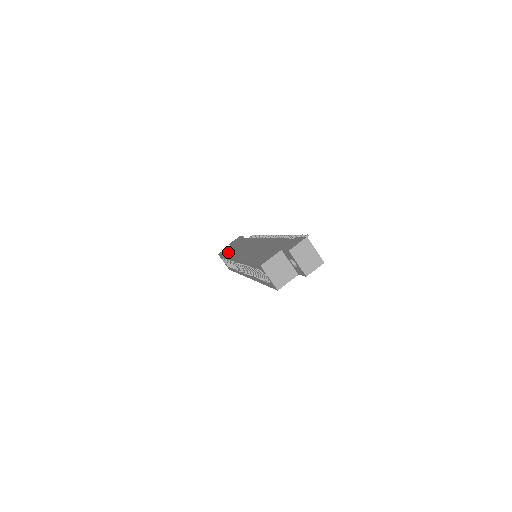
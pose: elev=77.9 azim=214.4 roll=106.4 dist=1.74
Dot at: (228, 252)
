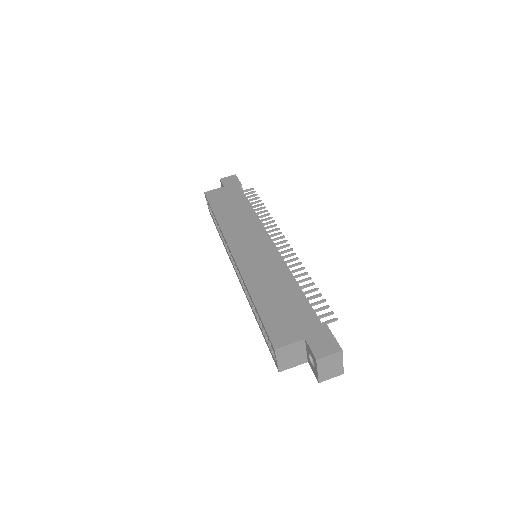
Dot at: (221, 212)
